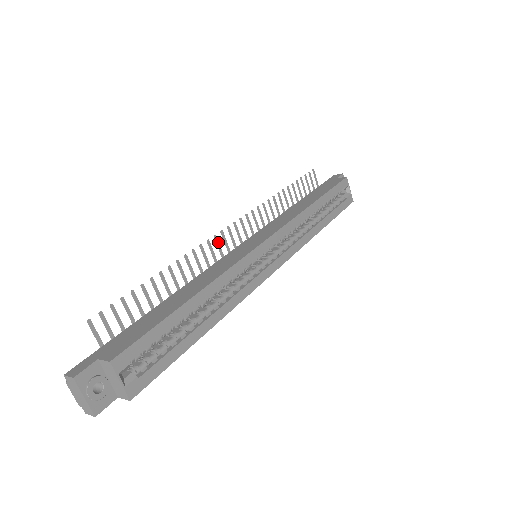
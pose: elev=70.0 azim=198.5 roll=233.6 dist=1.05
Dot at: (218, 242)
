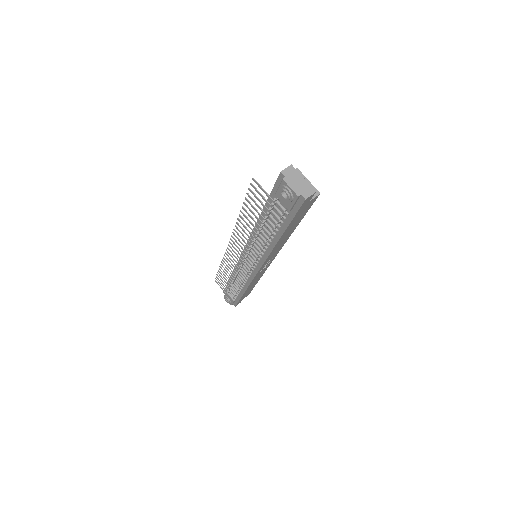
Dot at: (235, 240)
